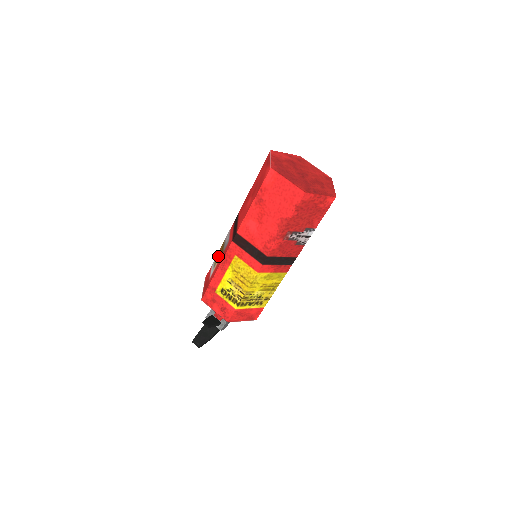
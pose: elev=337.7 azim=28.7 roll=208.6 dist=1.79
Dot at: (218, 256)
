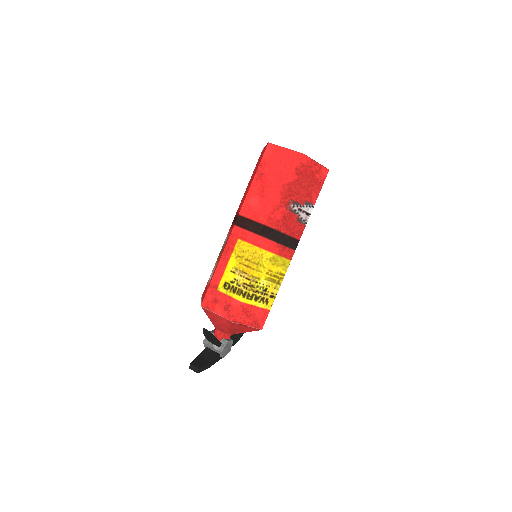
Dot at: occluded
